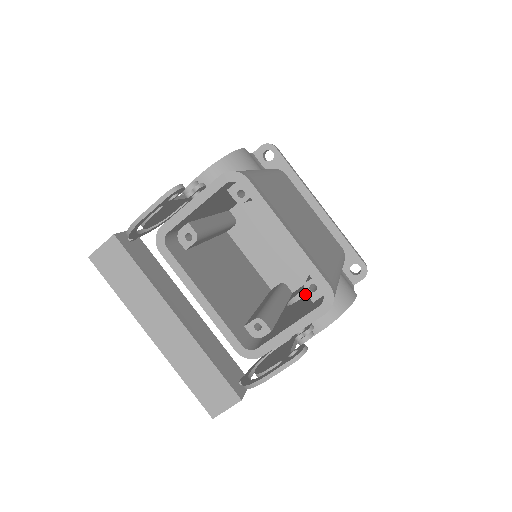
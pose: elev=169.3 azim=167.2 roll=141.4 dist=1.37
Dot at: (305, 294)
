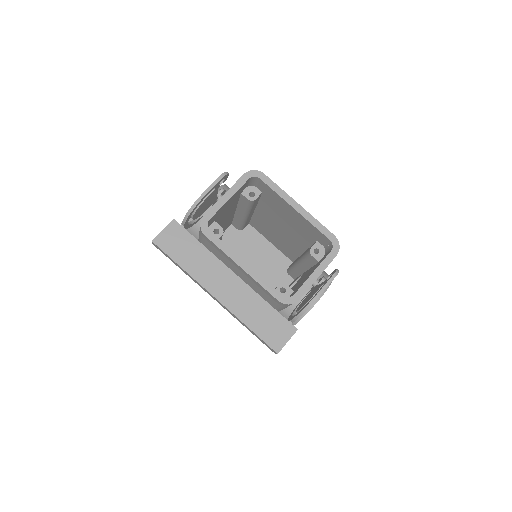
Dot at: occluded
